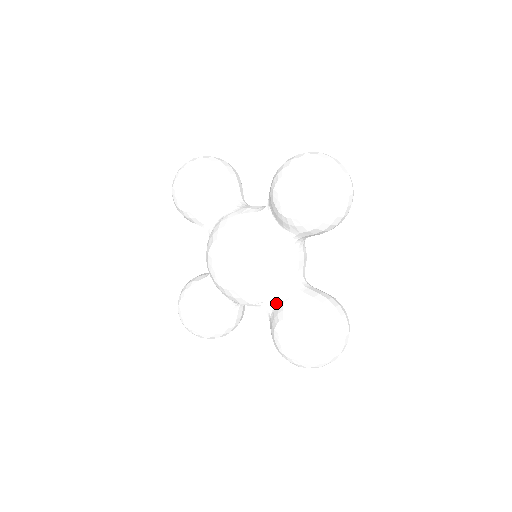
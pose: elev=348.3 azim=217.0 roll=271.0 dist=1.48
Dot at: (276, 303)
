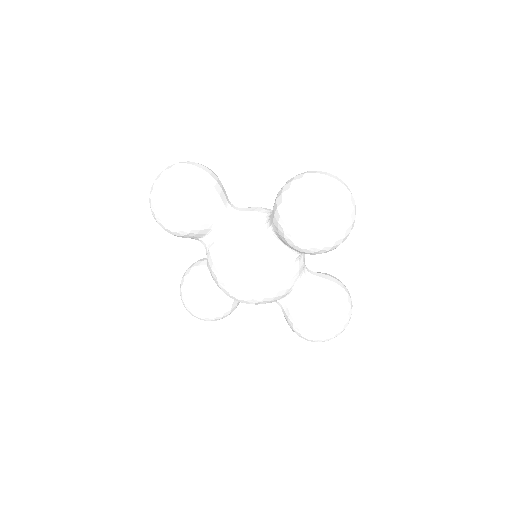
Dot at: (288, 299)
